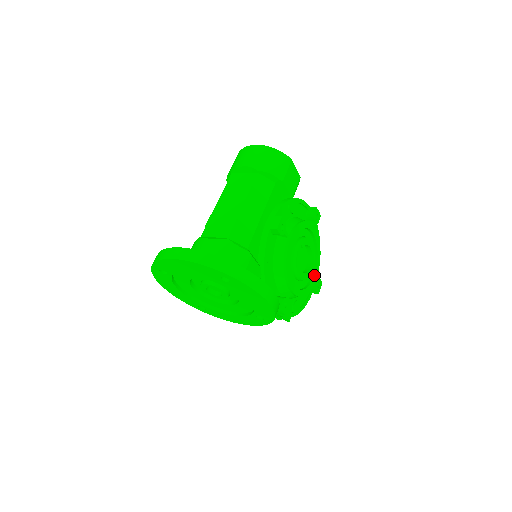
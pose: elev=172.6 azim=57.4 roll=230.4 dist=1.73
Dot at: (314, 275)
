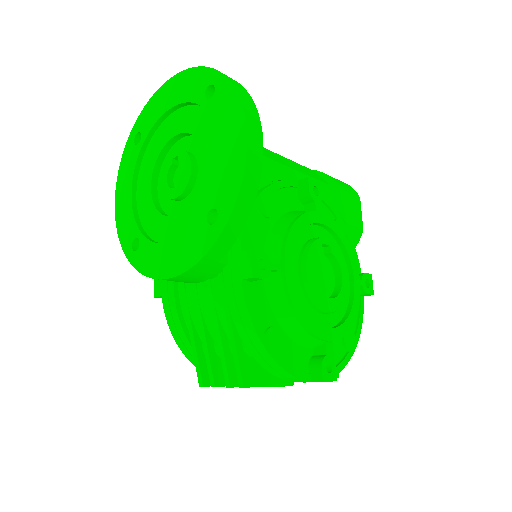
Dot at: (330, 328)
